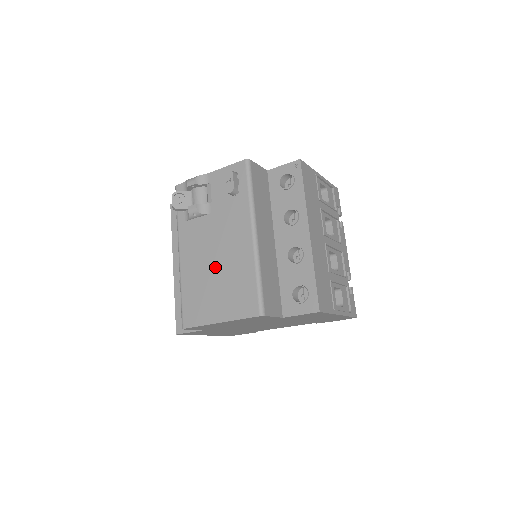
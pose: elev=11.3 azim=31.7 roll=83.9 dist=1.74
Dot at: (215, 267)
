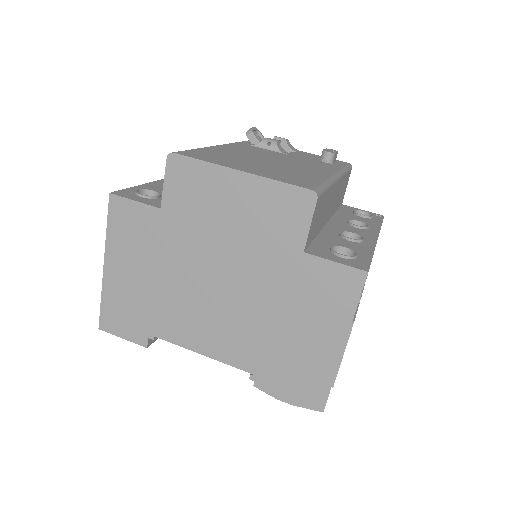
Dot at: (267, 161)
